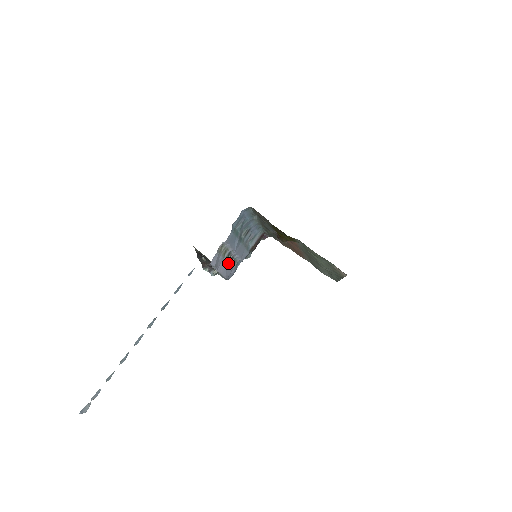
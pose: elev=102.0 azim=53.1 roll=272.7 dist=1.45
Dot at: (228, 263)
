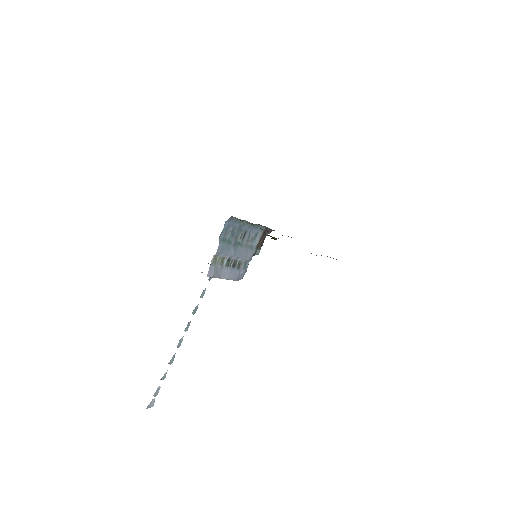
Dot at: (232, 268)
